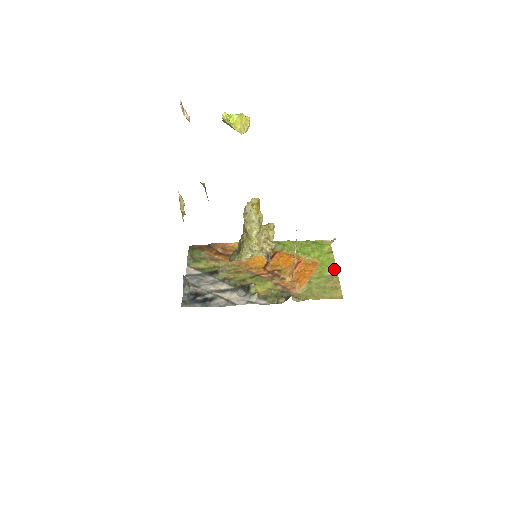
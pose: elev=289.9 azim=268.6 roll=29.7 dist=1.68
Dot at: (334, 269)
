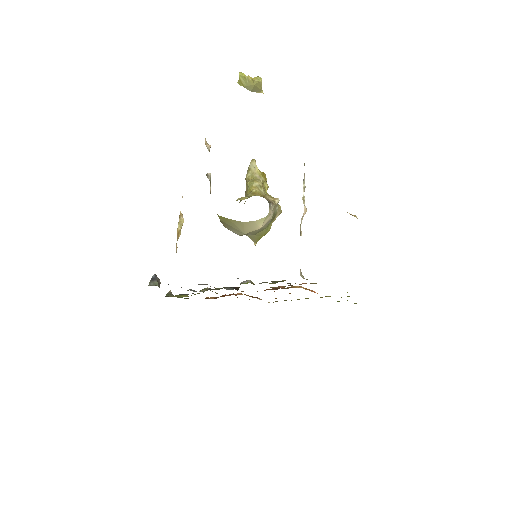
Dot at: occluded
